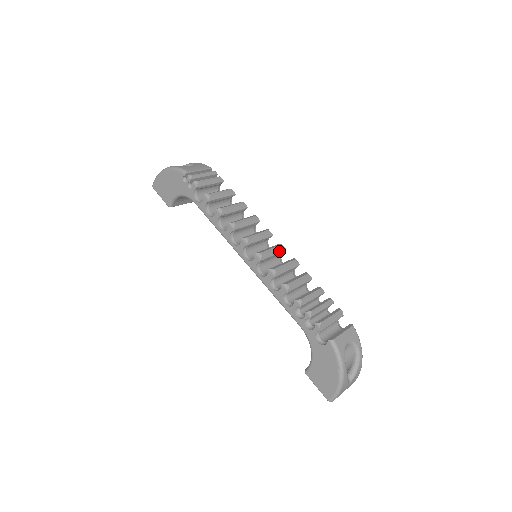
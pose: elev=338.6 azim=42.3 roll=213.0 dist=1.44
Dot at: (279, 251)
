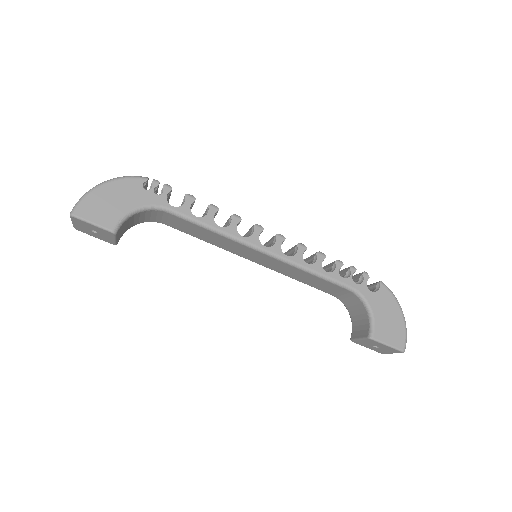
Dot at: occluded
